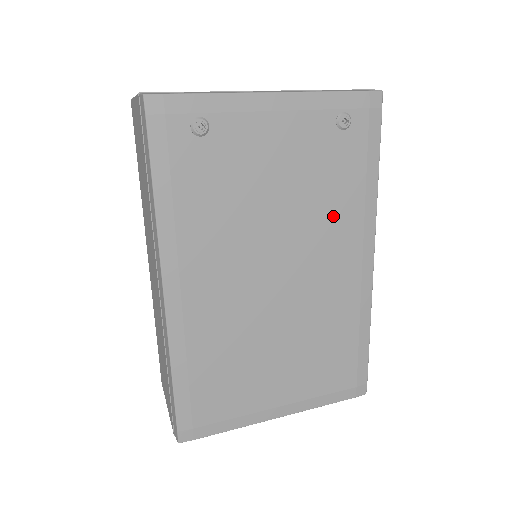
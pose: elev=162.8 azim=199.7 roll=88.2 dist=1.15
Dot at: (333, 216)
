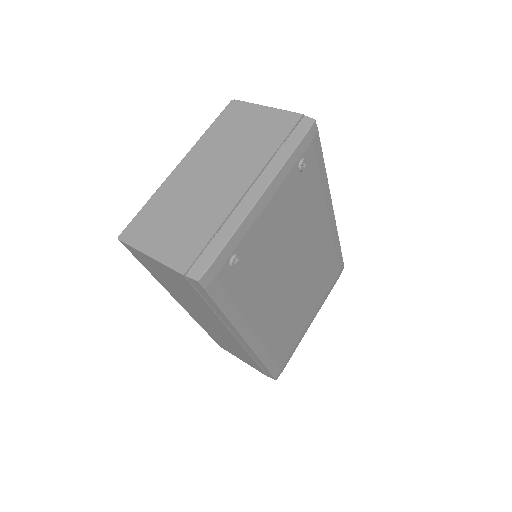
Dot at: (310, 217)
